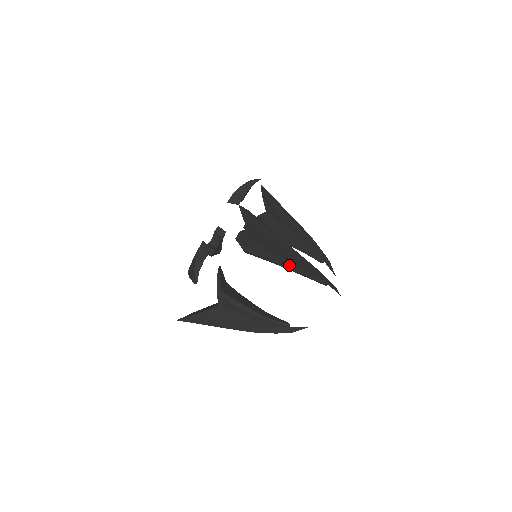
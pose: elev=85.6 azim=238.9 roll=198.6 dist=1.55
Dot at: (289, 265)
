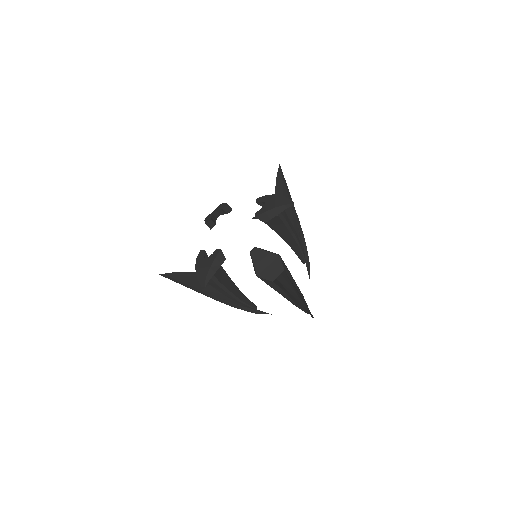
Dot at: (289, 298)
